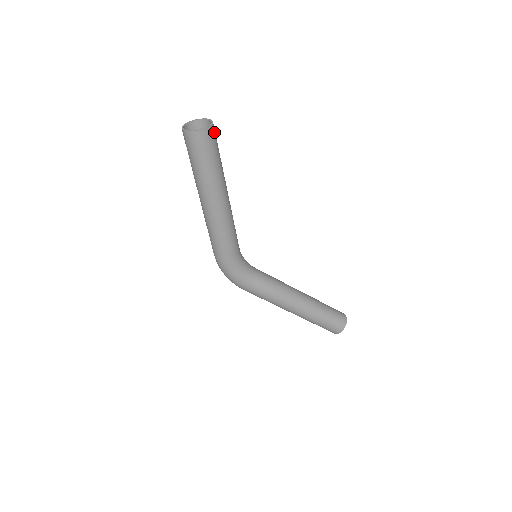
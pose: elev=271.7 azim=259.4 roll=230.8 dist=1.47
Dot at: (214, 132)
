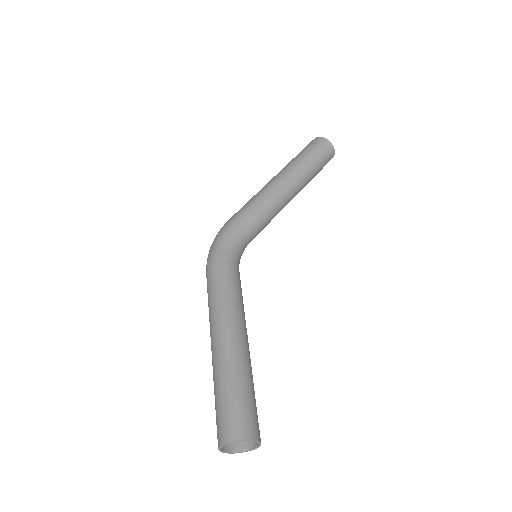
Dot at: (330, 154)
